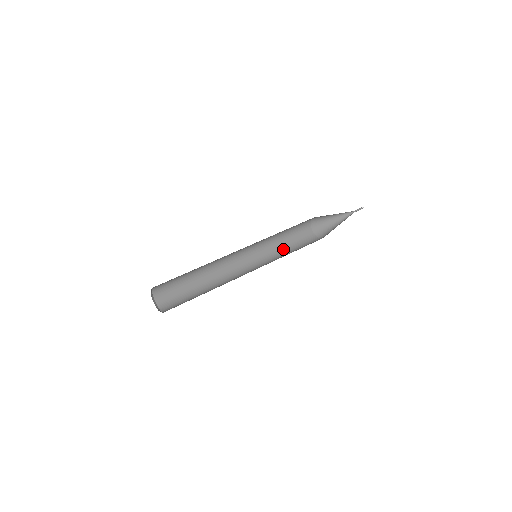
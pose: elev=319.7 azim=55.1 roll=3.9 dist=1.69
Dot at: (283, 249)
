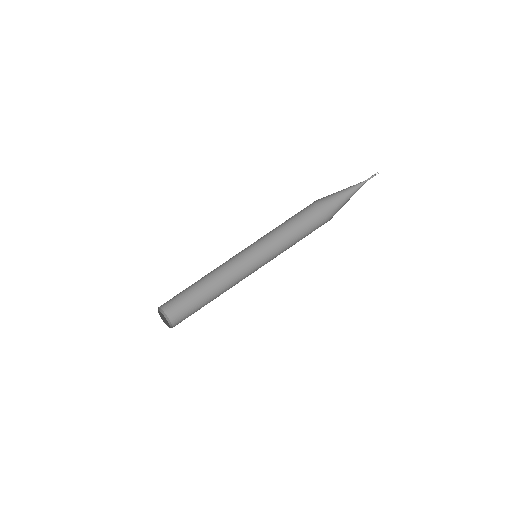
Dot at: (286, 236)
